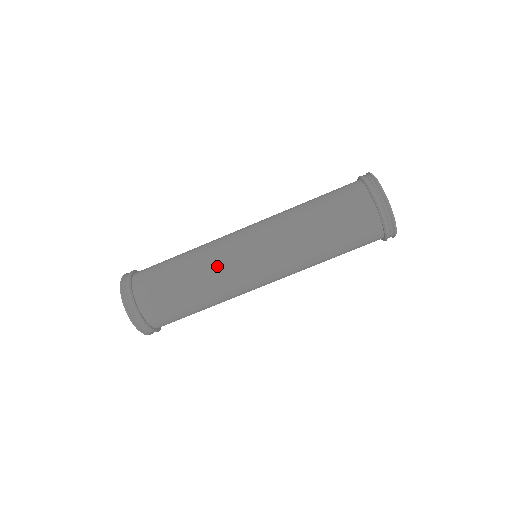
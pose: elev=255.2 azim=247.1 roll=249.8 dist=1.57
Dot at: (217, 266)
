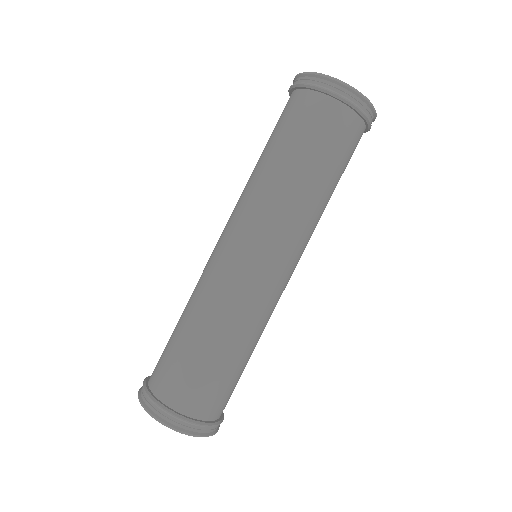
Dot at: (242, 306)
